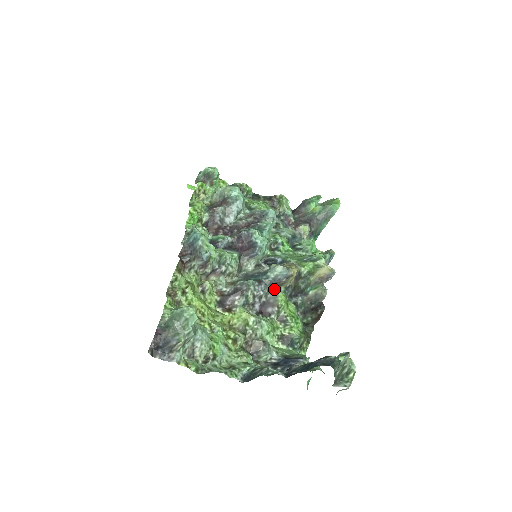
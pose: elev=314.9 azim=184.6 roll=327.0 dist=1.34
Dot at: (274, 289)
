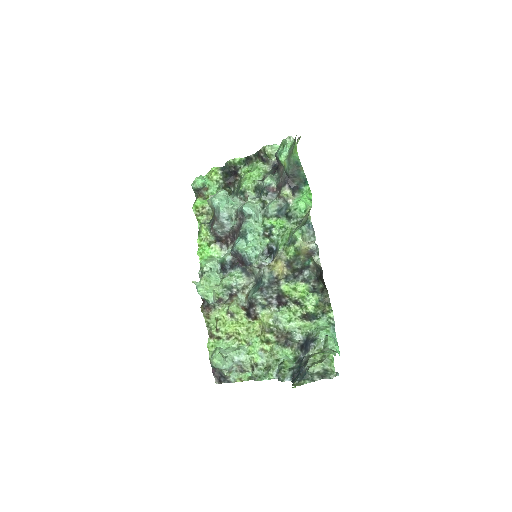
Dot at: (276, 286)
